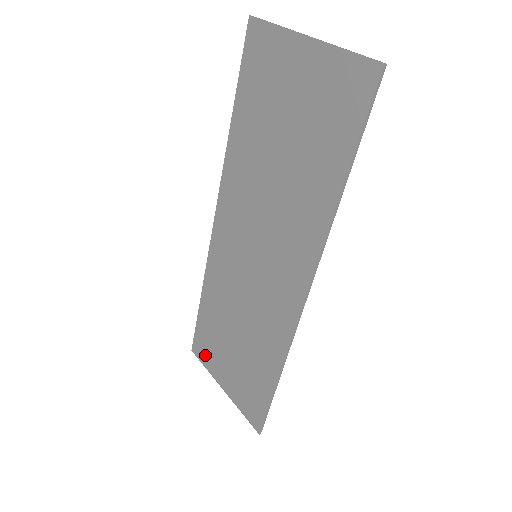
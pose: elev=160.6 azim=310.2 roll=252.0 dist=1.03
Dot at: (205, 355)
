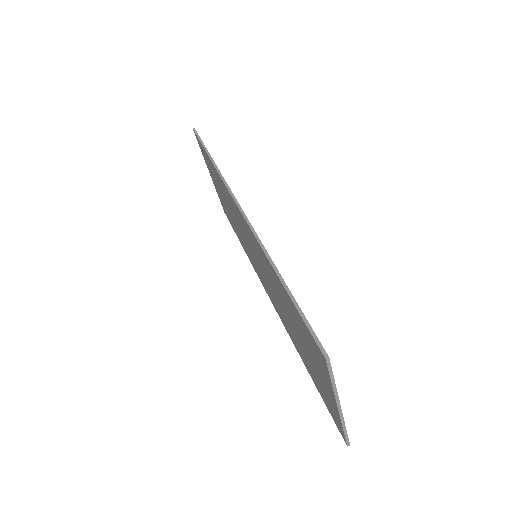
Dot at: (203, 153)
